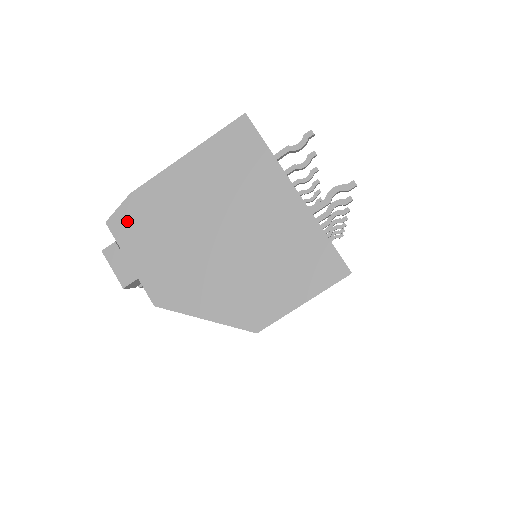
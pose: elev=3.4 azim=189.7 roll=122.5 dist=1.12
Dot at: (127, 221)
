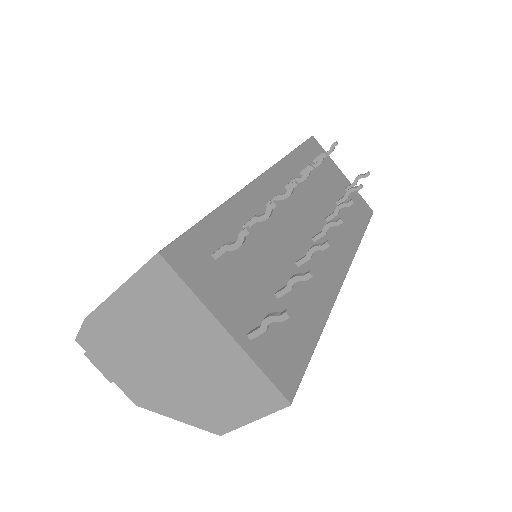
Dot at: (91, 341)
